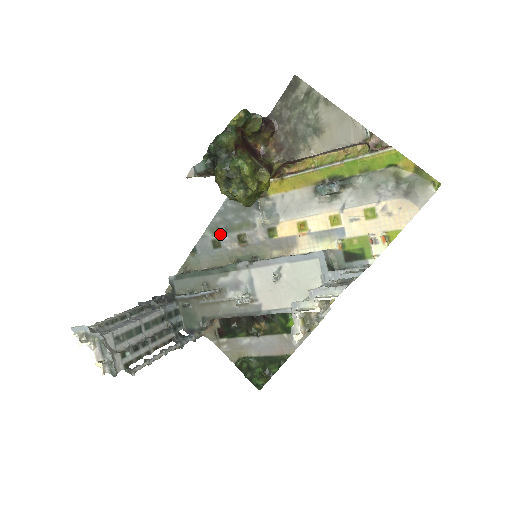
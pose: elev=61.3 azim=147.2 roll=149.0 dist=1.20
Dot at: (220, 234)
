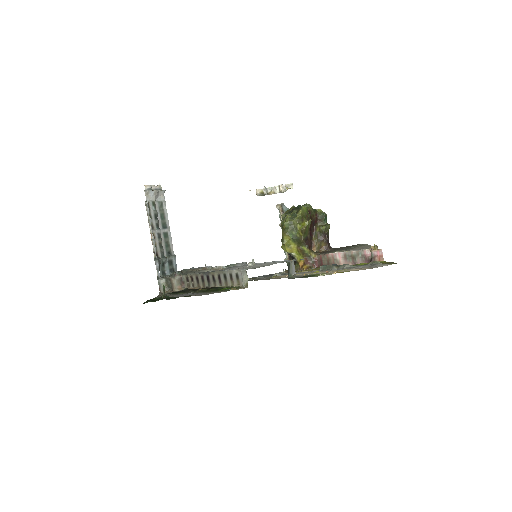
Dot at: occluded
